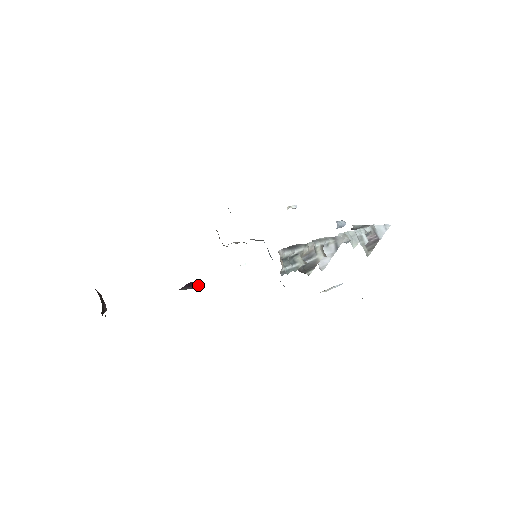
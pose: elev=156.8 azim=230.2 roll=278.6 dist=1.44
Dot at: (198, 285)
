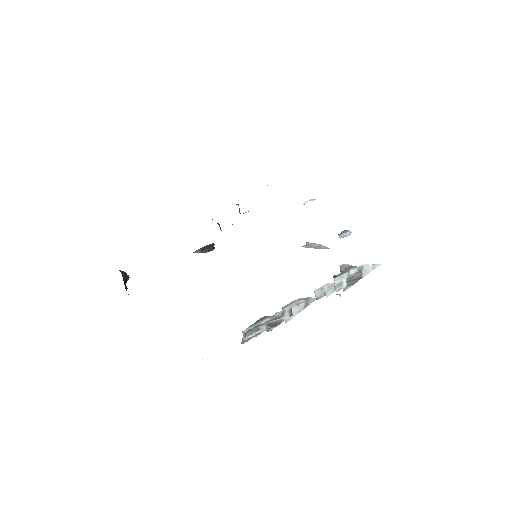
Dot at: (210, 249)
